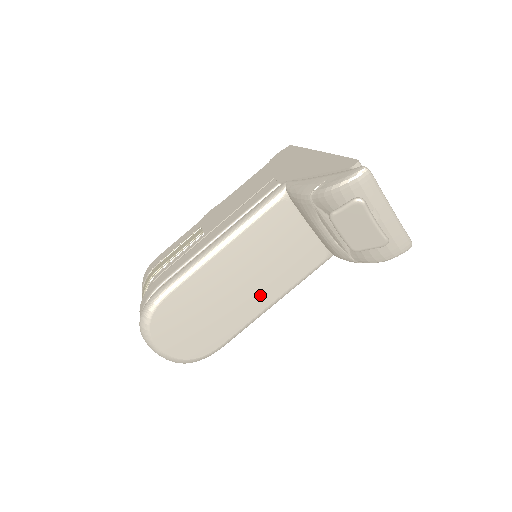
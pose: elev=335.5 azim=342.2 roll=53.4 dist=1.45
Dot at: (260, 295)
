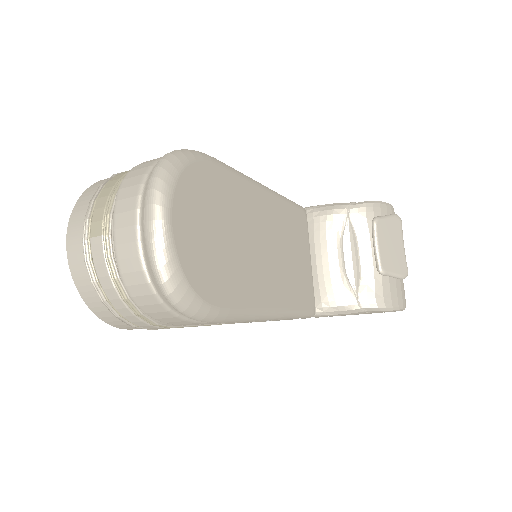
Dot at: (273, 284)
